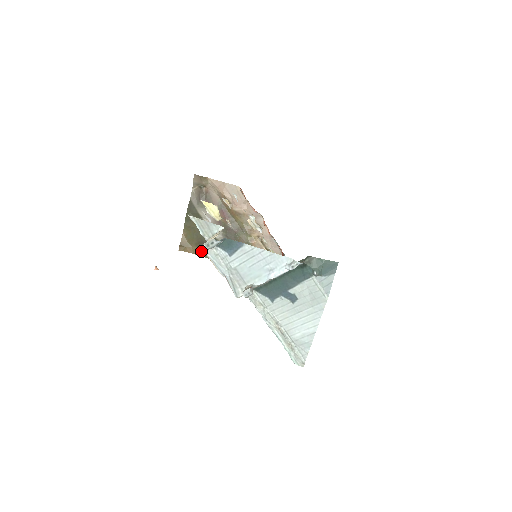
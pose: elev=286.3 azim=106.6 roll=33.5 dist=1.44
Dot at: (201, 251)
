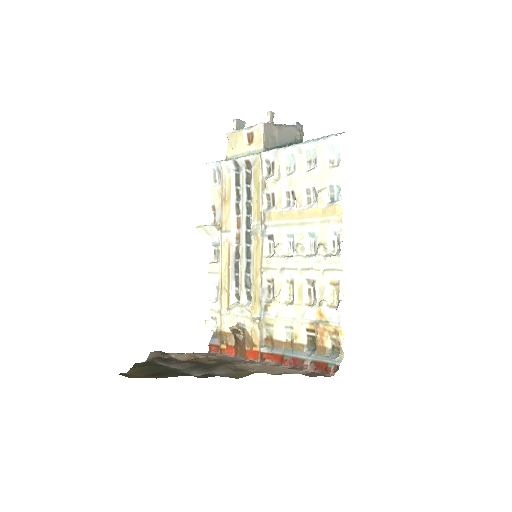
Dot at: (155, 377)
